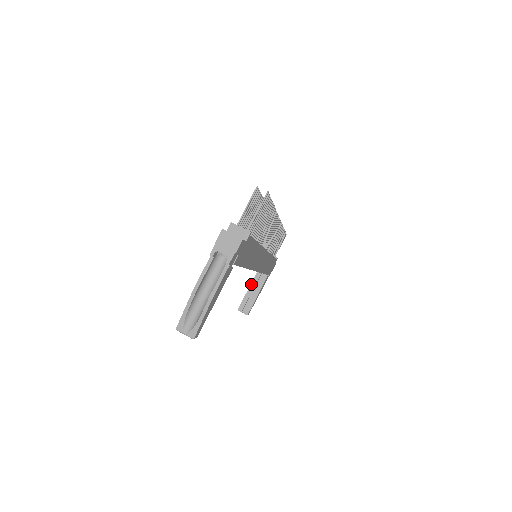
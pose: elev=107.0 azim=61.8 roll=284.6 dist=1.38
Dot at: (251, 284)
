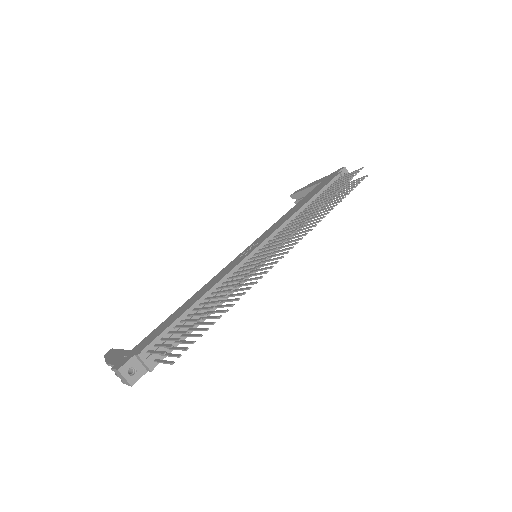
Dot at: (311, 187)
